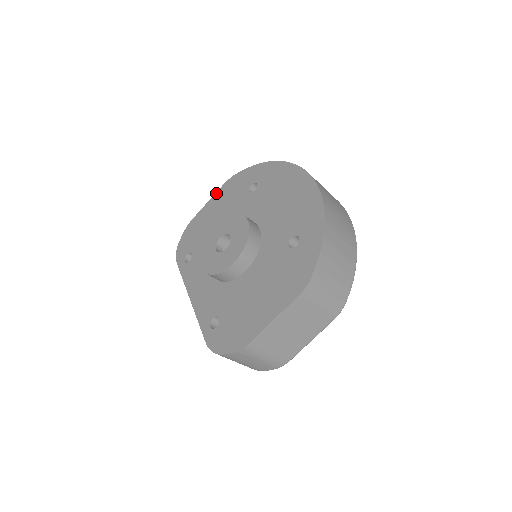
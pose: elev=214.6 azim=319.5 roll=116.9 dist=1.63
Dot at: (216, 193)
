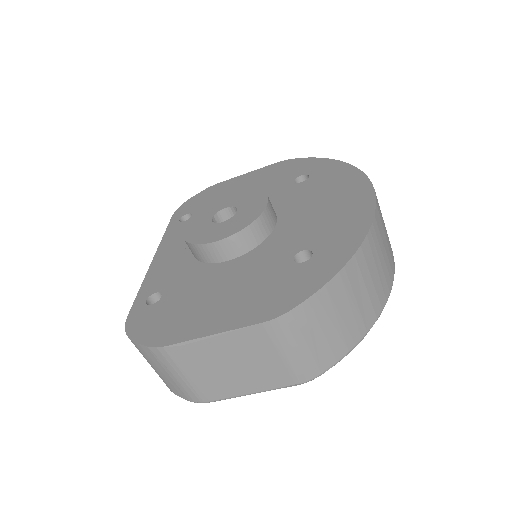
Dot at: (261, 168)
